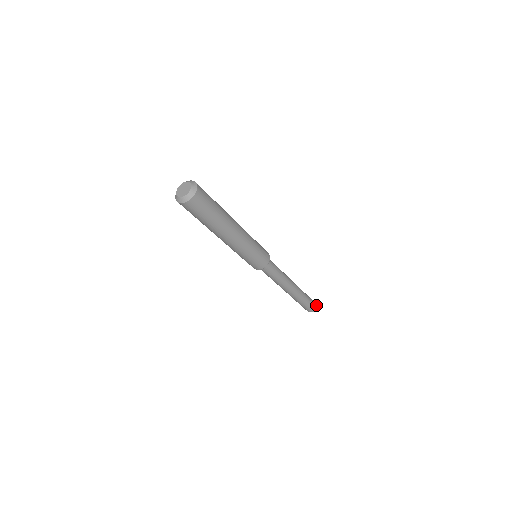
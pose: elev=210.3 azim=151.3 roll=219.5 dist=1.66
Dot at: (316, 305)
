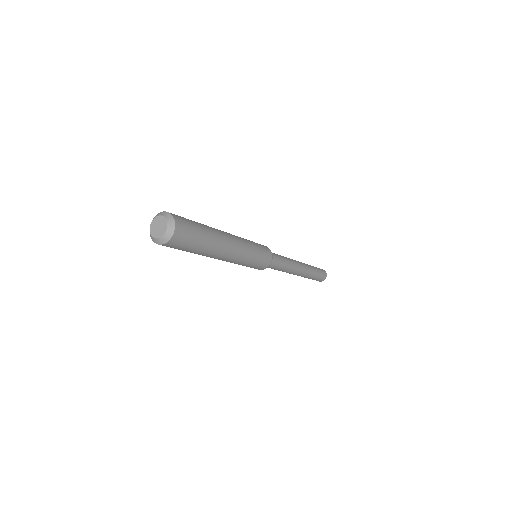
Dot at: (325, 271)
